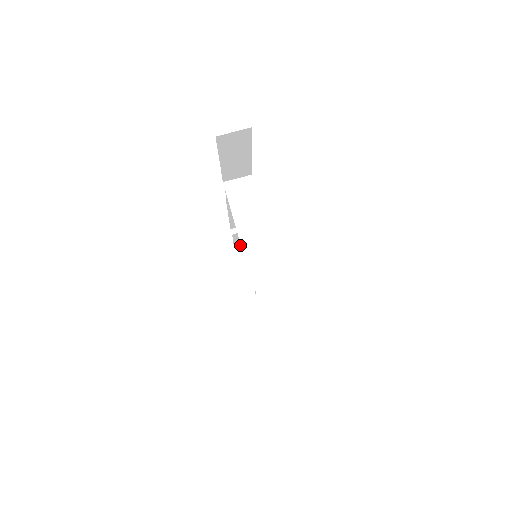
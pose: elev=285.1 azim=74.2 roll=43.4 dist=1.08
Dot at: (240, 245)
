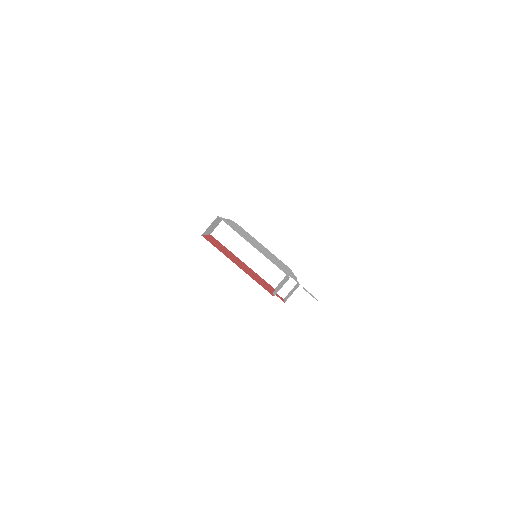
Dot at: occluded
